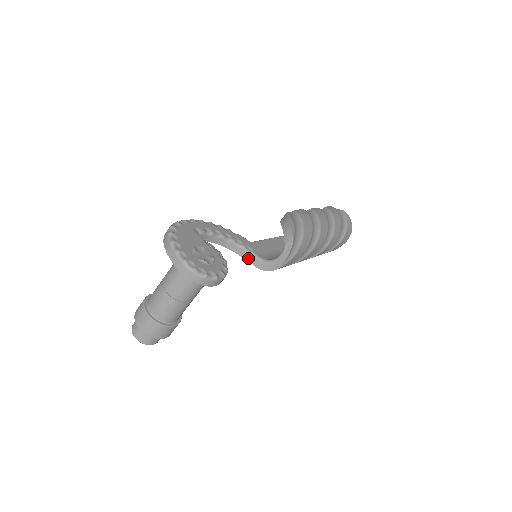
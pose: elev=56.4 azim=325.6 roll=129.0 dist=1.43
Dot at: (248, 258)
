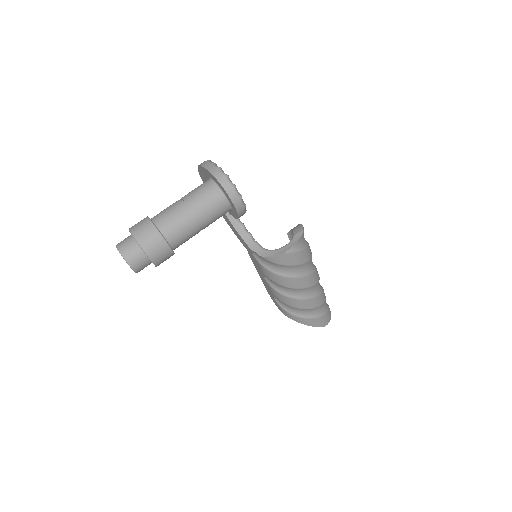
Dot at: (252, 245)
